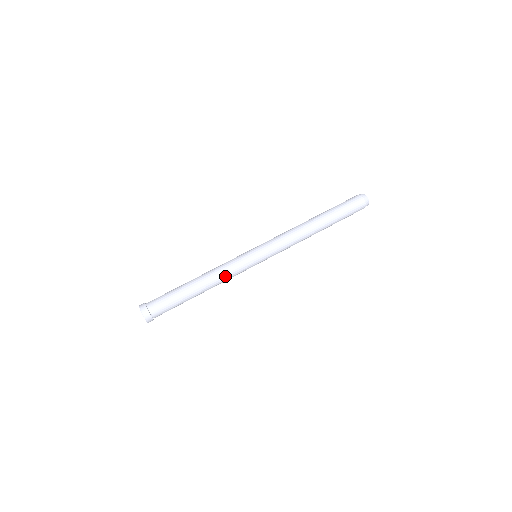
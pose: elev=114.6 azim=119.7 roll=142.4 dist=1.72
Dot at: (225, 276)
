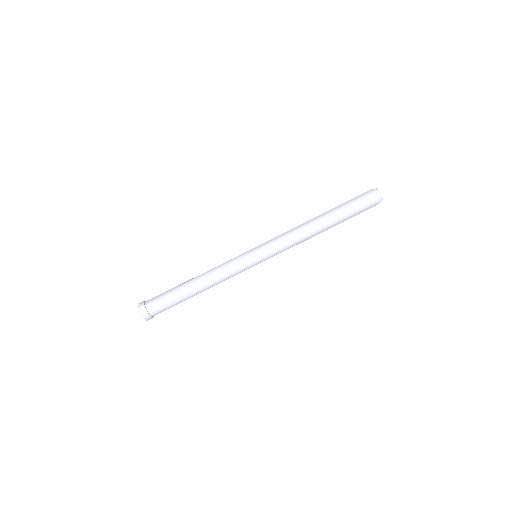
Dot at: (224, 279)
